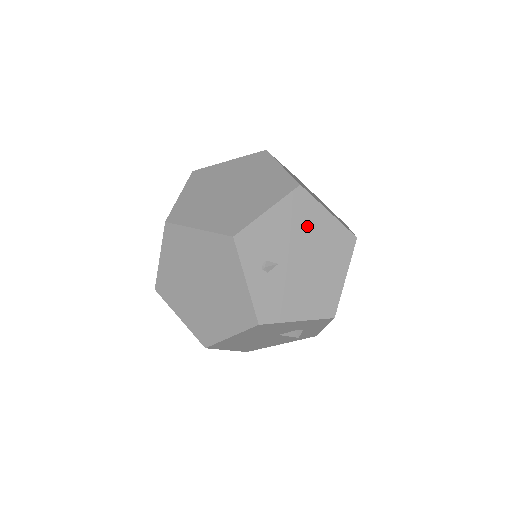
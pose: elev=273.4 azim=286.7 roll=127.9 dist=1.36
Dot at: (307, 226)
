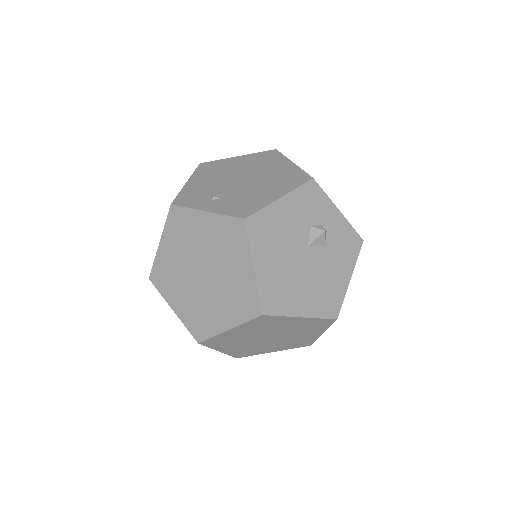
Dot at: (227, 169)
